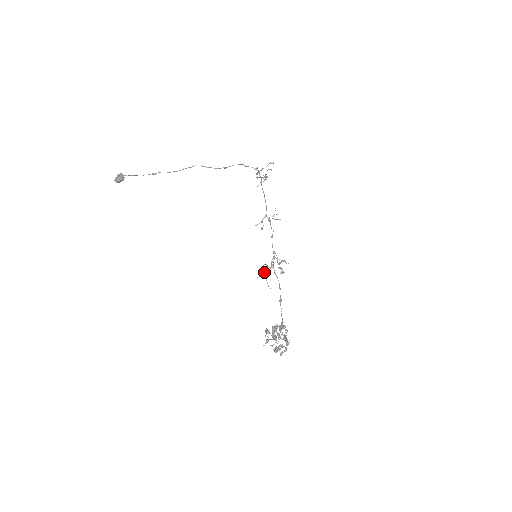
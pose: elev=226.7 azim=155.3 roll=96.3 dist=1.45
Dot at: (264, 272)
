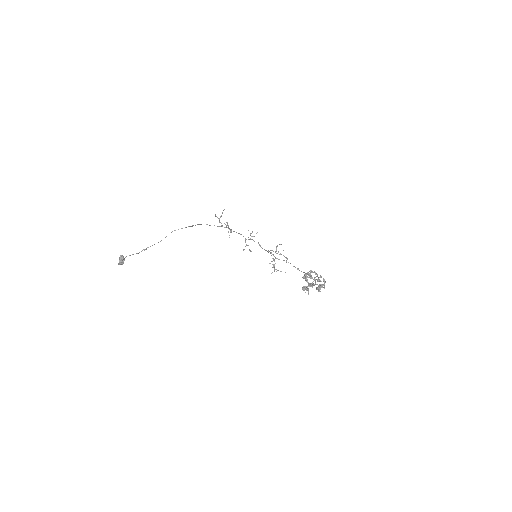
Dot at: occluded
